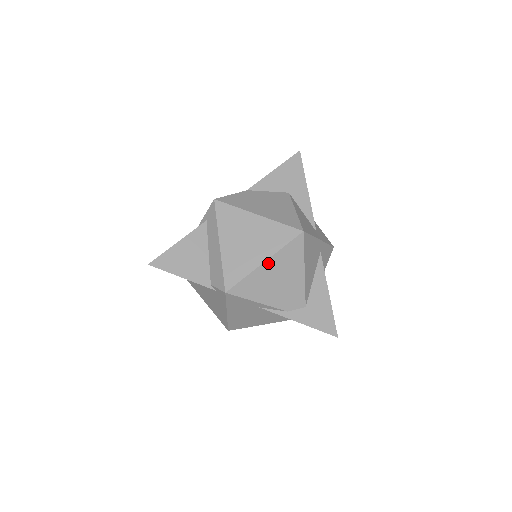
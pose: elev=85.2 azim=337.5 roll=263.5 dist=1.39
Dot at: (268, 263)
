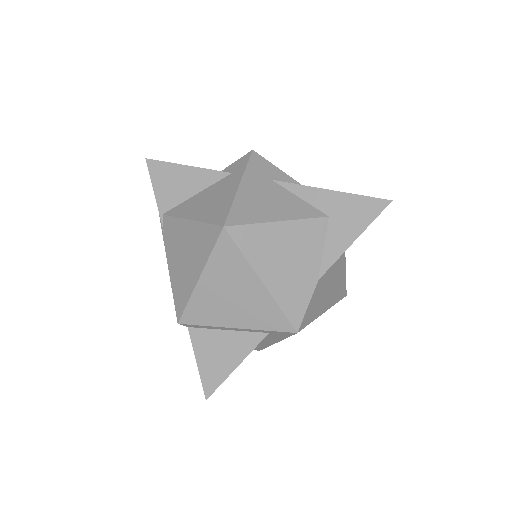
Dot at: occluded
